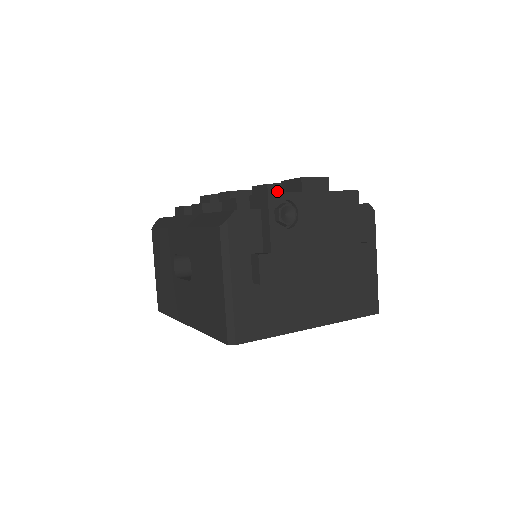
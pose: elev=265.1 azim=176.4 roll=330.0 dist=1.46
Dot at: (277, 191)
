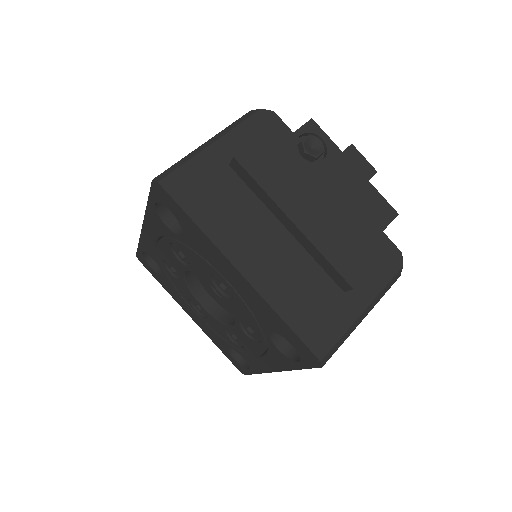
Dot at: occluded
